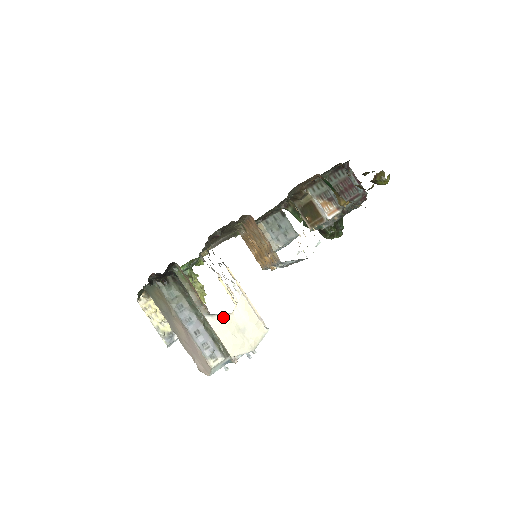
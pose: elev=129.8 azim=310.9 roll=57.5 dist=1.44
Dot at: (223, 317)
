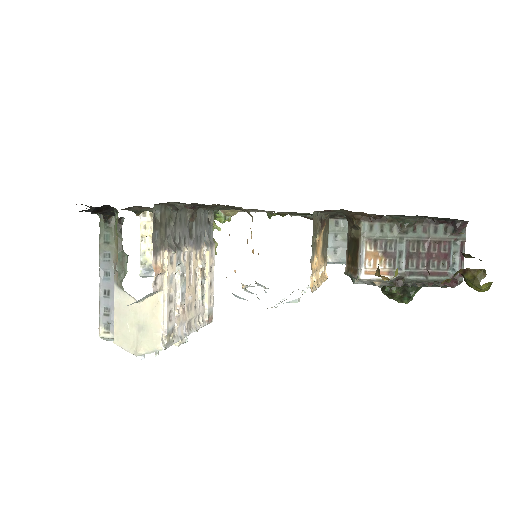
Dot at: (129, 299)
